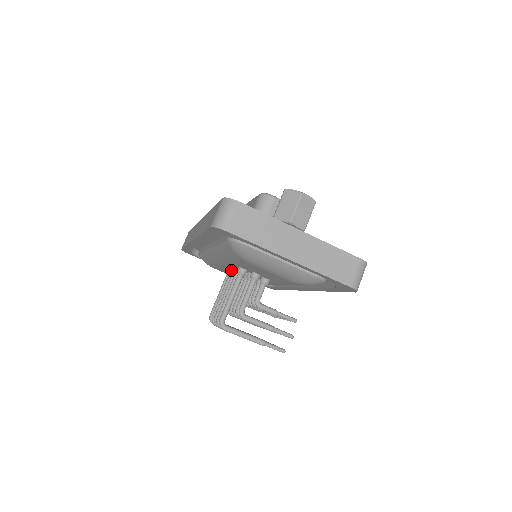
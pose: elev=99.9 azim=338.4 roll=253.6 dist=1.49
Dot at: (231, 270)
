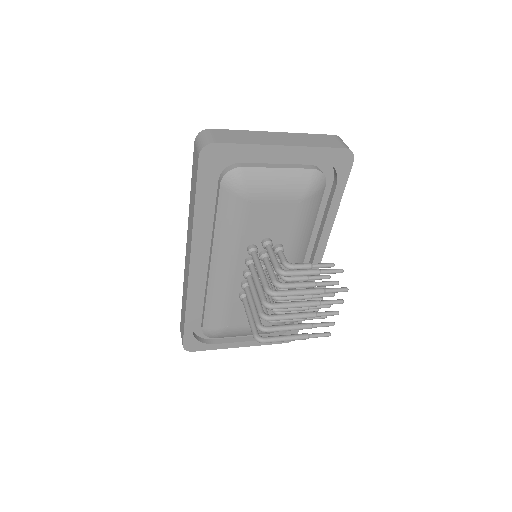
Dot at: (243, 274)
